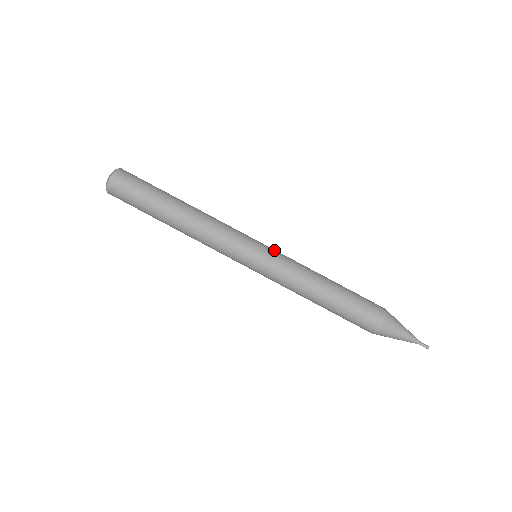
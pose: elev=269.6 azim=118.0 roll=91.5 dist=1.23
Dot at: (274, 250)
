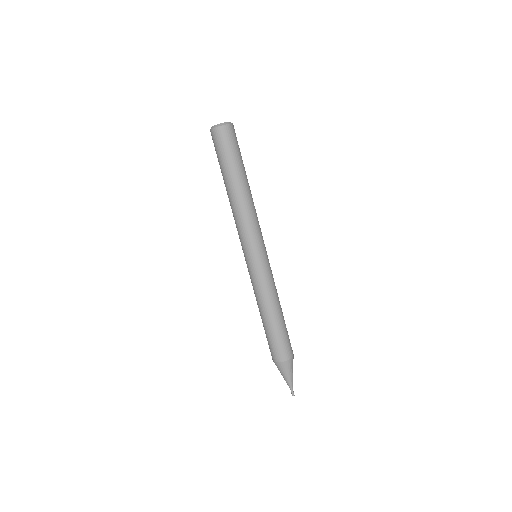
Dot at: occluded
